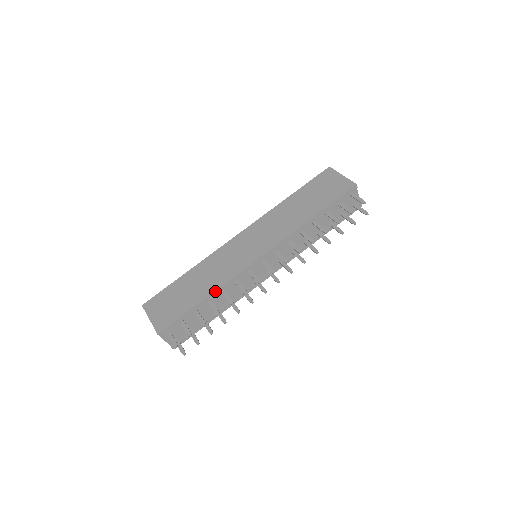
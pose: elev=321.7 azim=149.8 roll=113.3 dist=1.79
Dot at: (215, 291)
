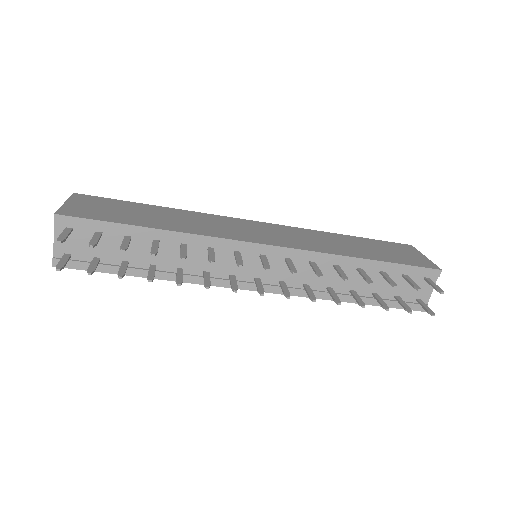
Dot at: (175, 232)
